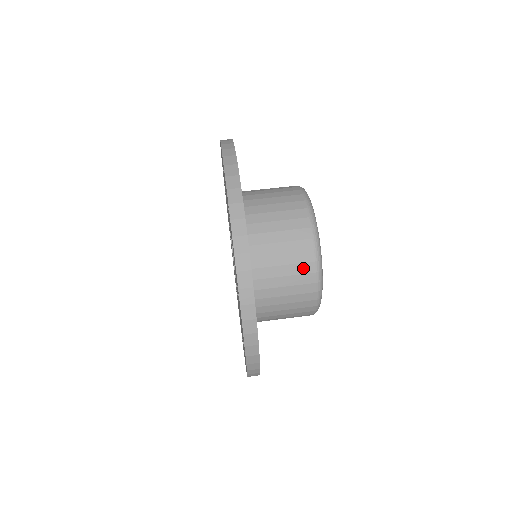
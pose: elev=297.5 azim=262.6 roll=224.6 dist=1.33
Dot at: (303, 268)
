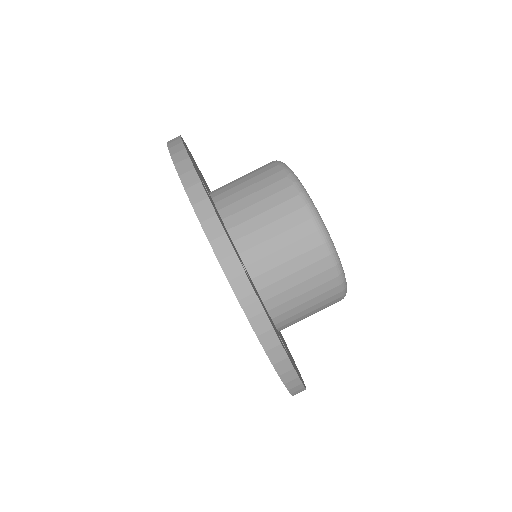
Dot at: (301, 231)
